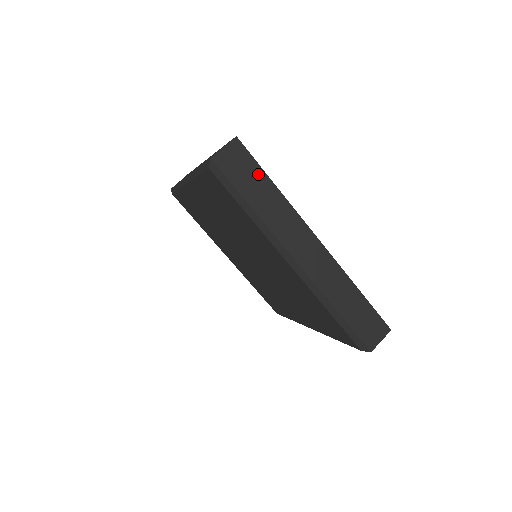
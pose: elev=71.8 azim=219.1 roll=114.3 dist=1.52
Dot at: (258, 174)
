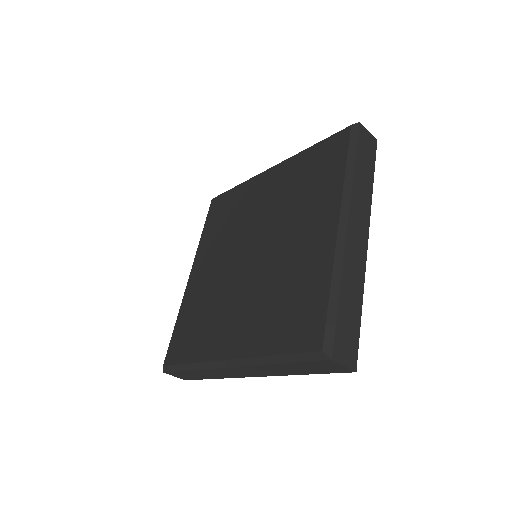
Dot at: (371, 164)
